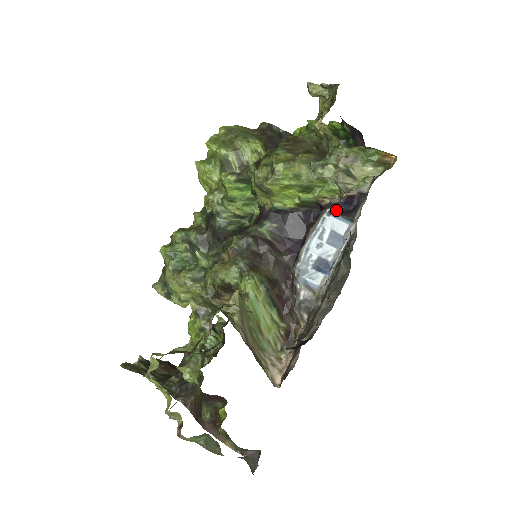
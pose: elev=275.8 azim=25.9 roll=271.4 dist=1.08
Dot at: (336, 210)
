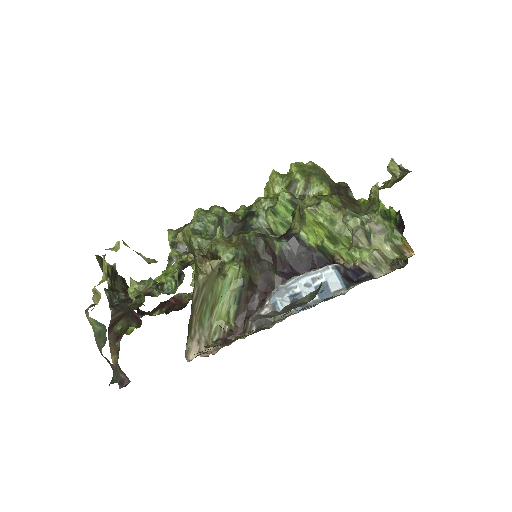
Dot at: (342, 270)
